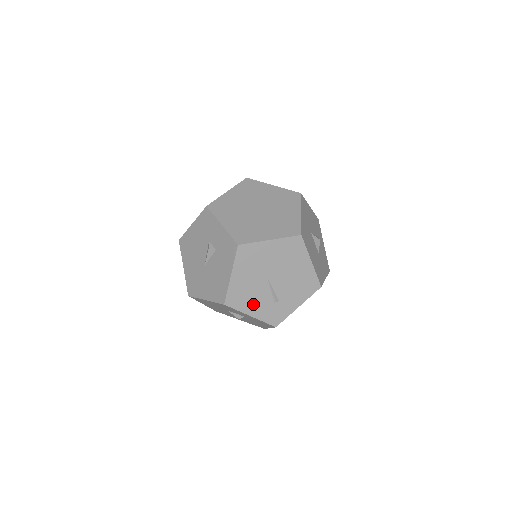
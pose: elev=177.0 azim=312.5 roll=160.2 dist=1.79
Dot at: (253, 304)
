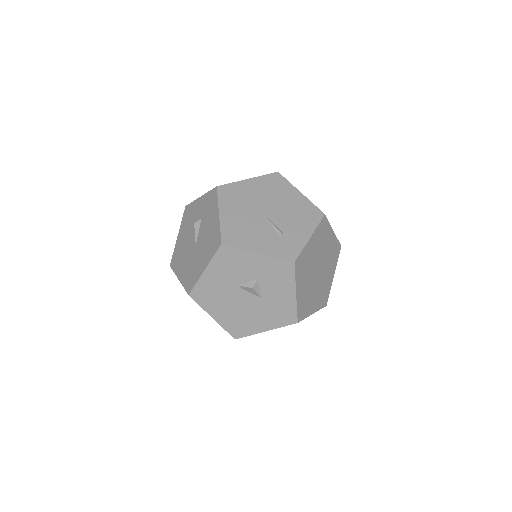
Dot at: (255, 240)
